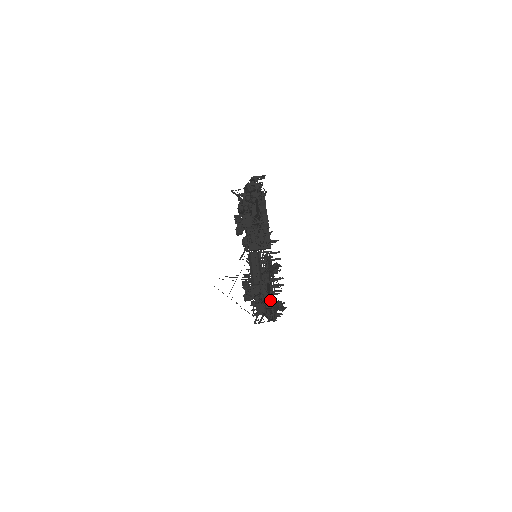
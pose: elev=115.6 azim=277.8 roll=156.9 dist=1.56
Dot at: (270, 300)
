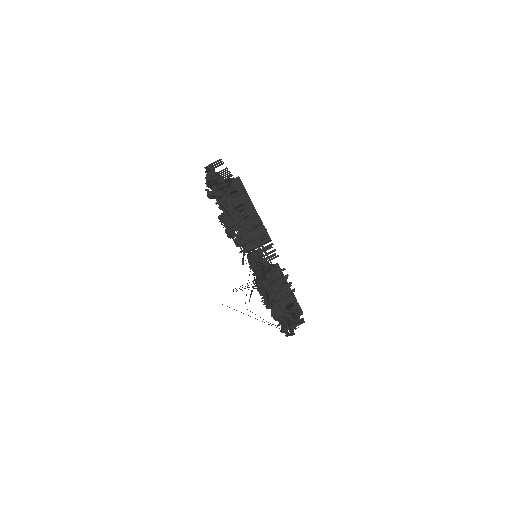
Dot at: (278, 311)
